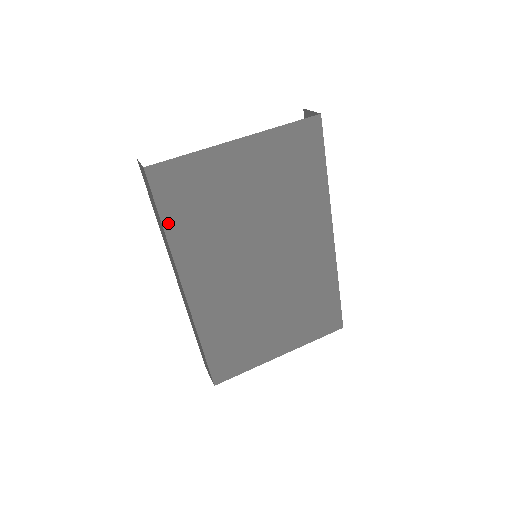
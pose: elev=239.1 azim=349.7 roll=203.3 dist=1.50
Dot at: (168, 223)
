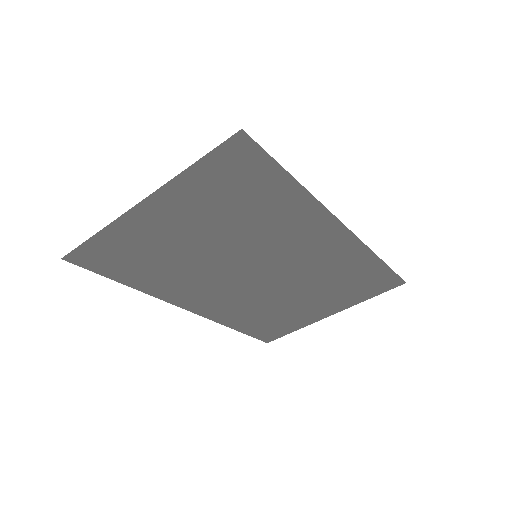
Dot at: (126, 281)
